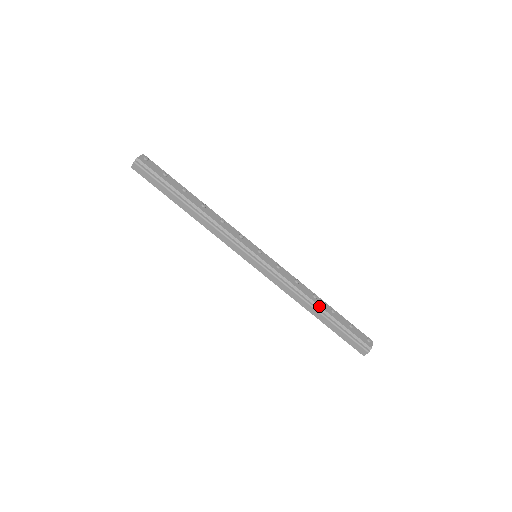
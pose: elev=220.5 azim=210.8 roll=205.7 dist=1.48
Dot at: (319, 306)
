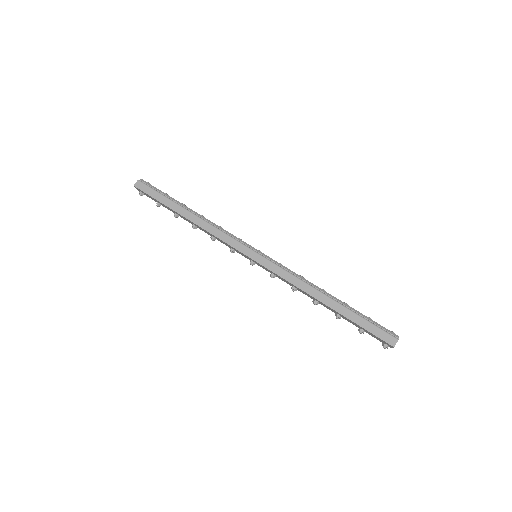
Dot at: (330, 295)
